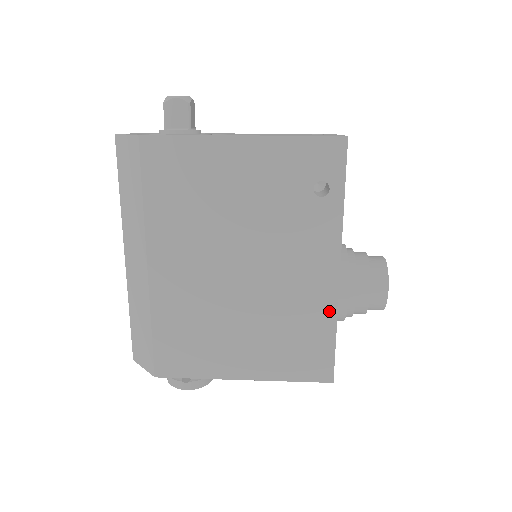
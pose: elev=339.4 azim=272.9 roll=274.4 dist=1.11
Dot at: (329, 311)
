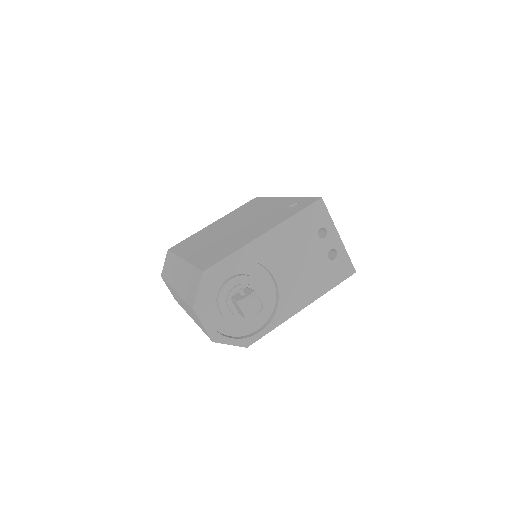
Dot at: occluded
